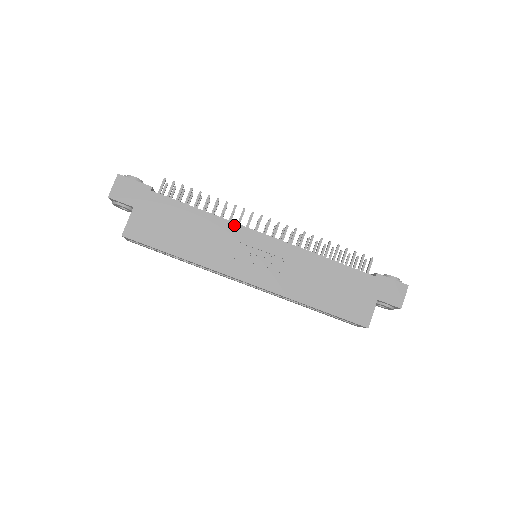
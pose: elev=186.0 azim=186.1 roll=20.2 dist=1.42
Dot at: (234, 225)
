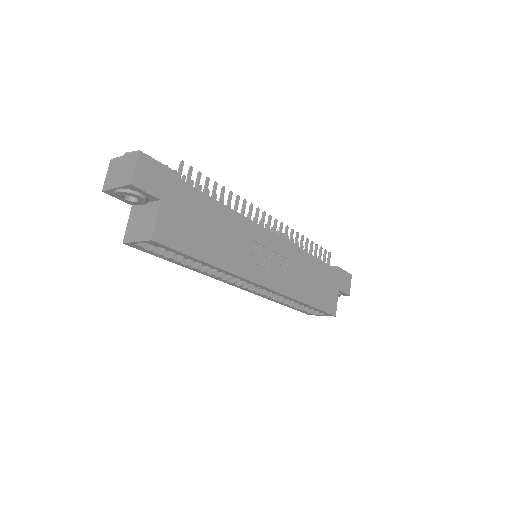
Dot at: (252, 224)
